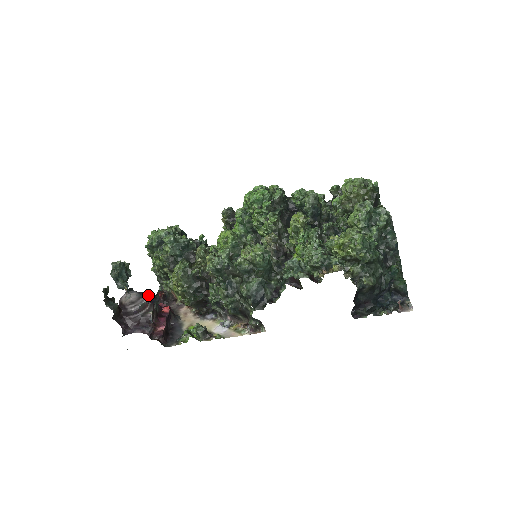
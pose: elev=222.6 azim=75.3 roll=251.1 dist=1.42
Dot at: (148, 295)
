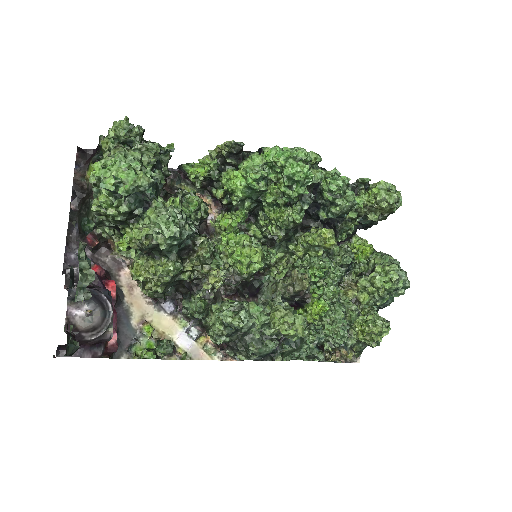
Dot at: (111, 303)
